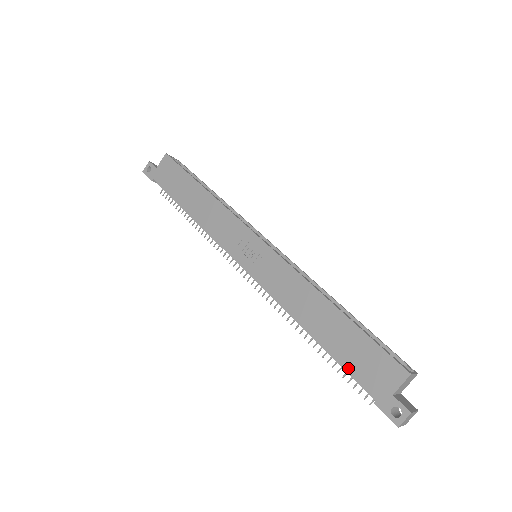
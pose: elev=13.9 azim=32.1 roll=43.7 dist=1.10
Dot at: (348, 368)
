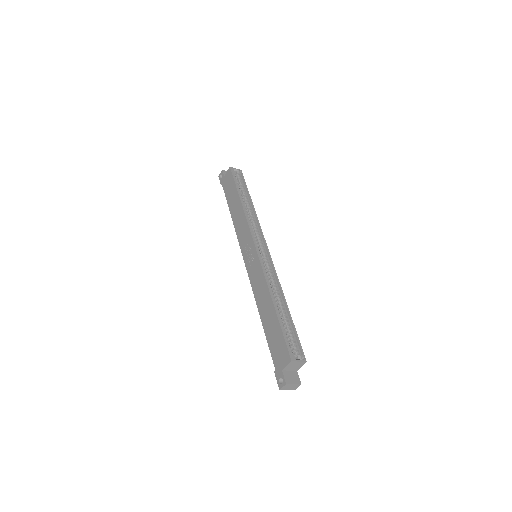
Dot at: (270, 346)
